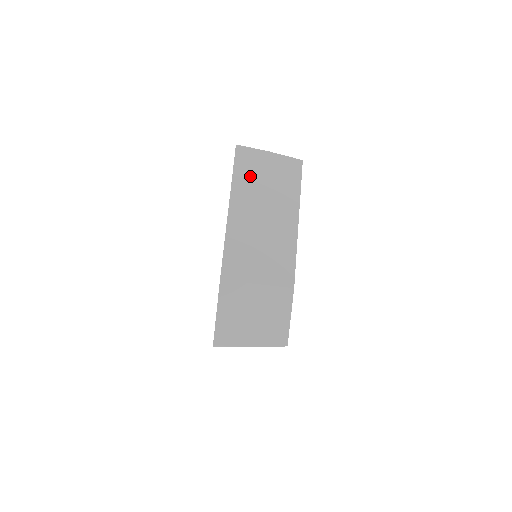
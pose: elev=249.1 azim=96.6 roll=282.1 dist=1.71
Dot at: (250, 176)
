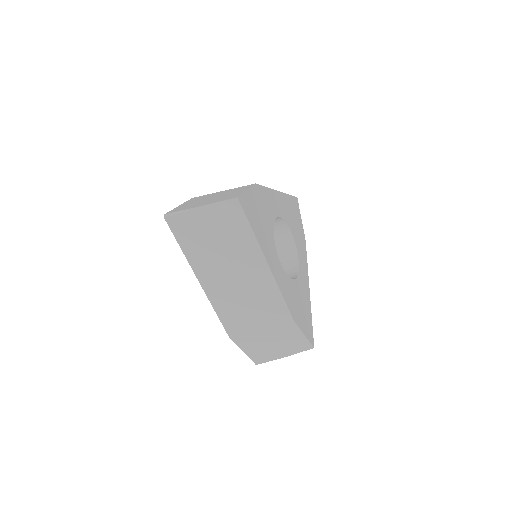
Dot at: (197, 243)
